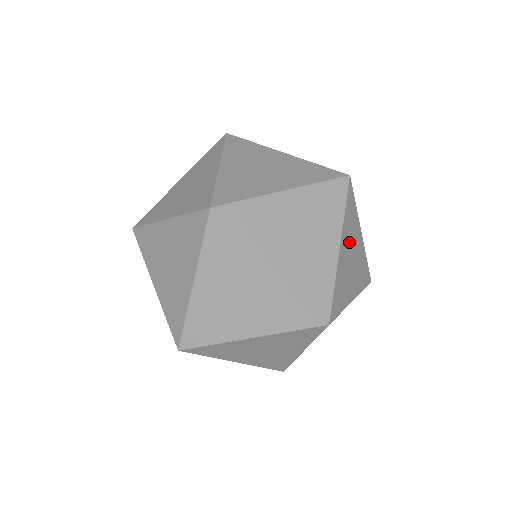
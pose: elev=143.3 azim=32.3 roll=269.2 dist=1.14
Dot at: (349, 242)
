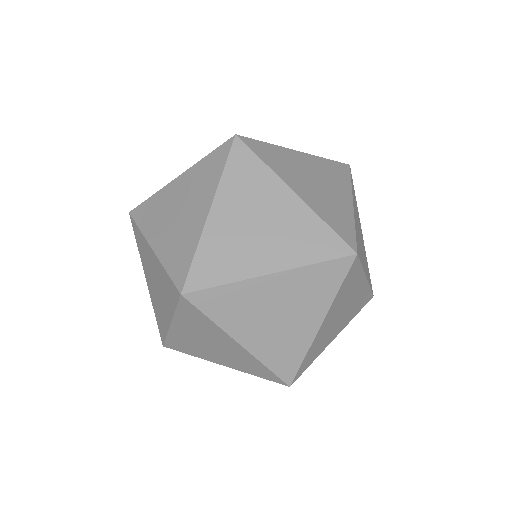
Dot at: (244, 205)
